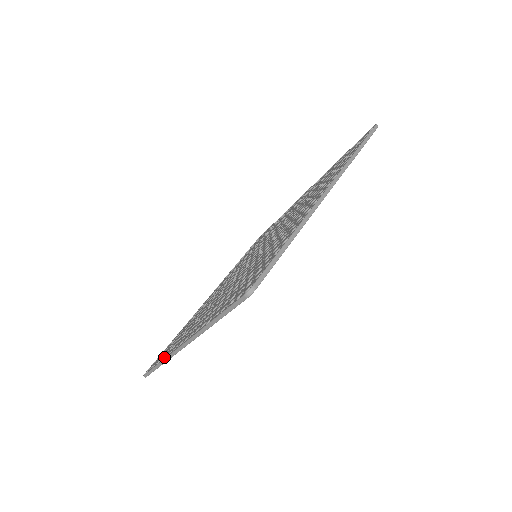
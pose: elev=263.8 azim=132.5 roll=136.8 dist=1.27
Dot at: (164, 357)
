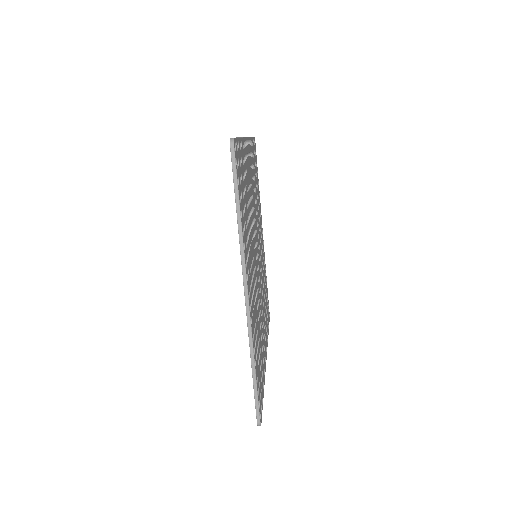
Dot at: occluded
